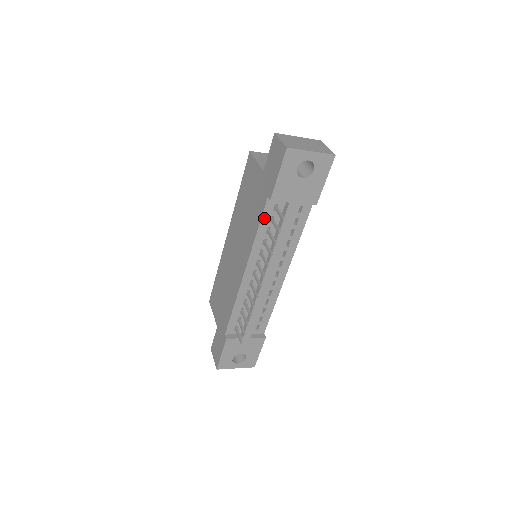
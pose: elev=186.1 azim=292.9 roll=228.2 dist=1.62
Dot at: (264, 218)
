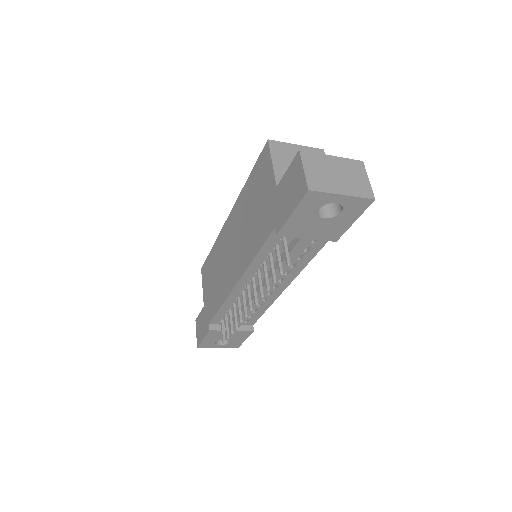
Dot at: (267, 245)
